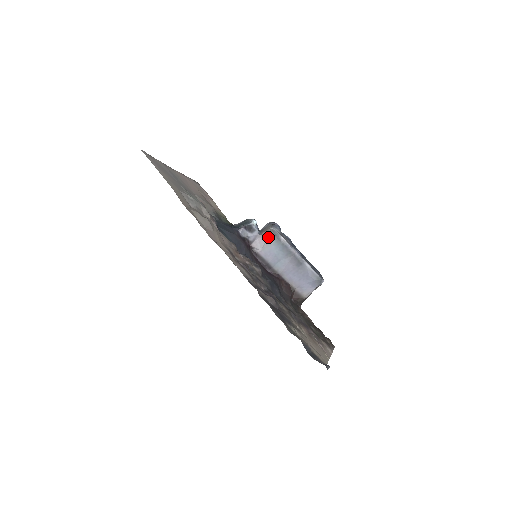
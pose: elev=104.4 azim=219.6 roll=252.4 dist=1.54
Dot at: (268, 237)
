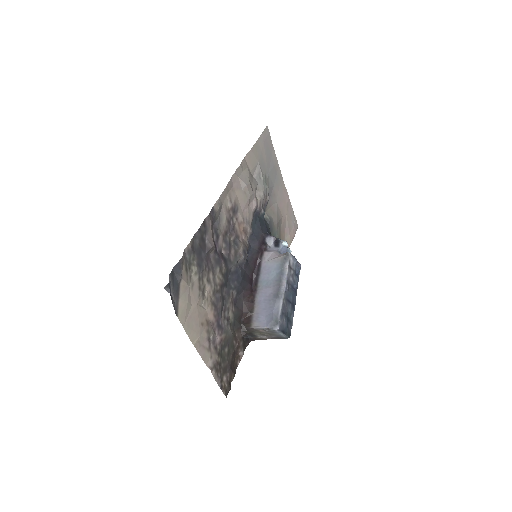
Dot at: (280, 256)
